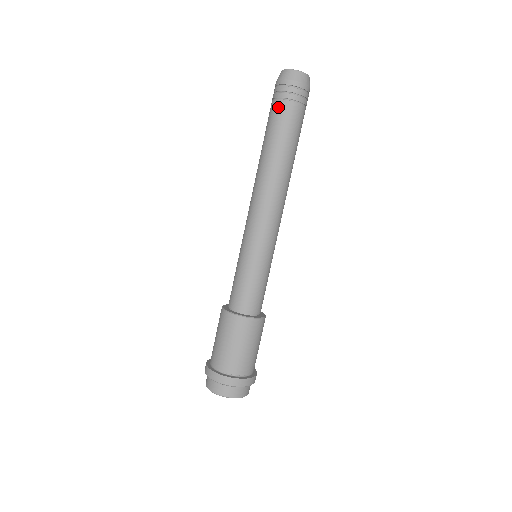
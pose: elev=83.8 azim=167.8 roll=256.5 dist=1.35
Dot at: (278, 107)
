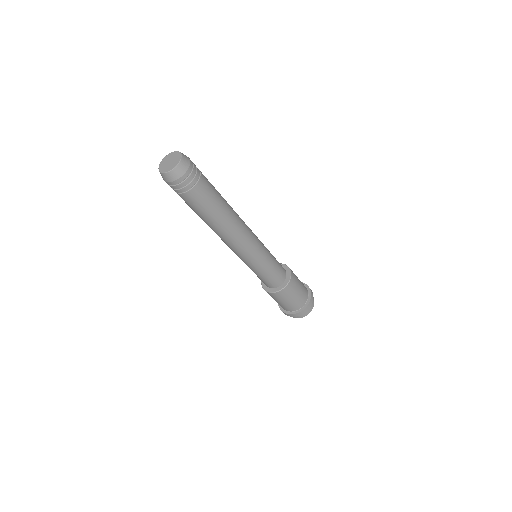
Dot at: (195, 194)
